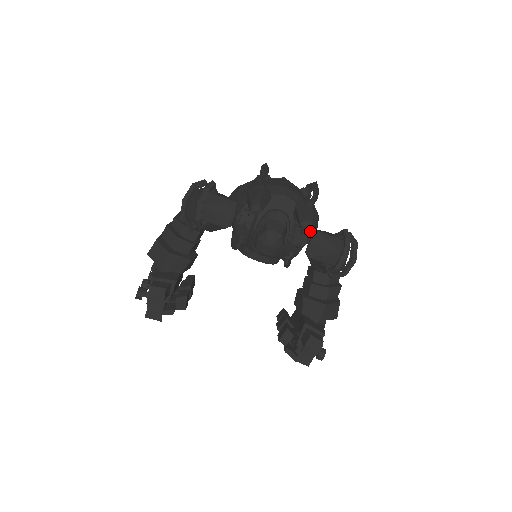
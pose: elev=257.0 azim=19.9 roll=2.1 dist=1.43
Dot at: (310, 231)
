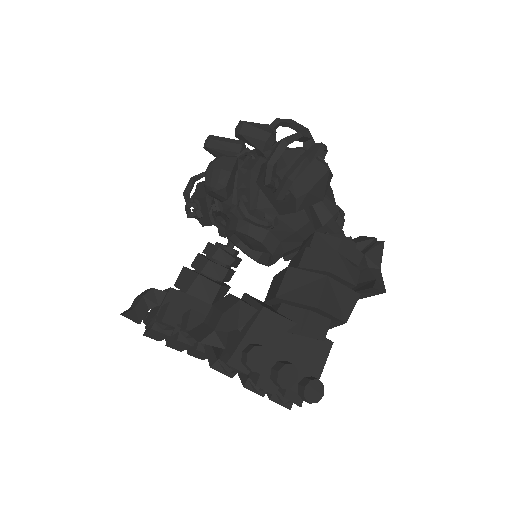
Dot at: occluded
